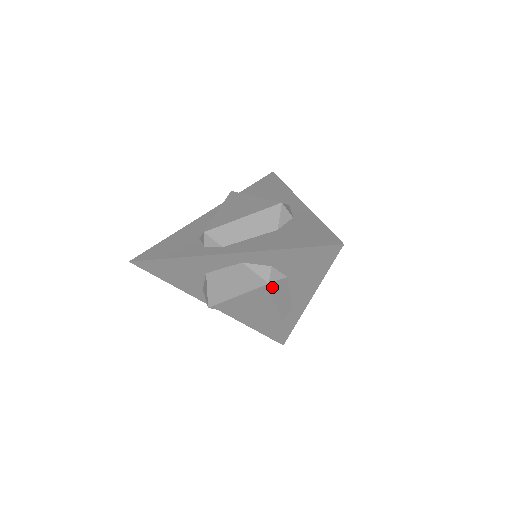
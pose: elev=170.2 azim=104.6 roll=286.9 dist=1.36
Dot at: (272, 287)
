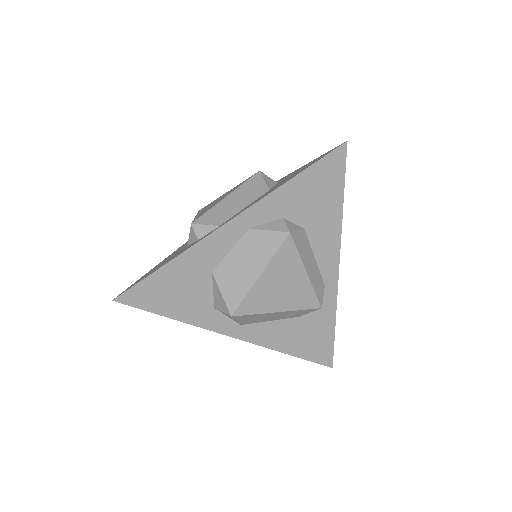
Dot at: (295, 240)
